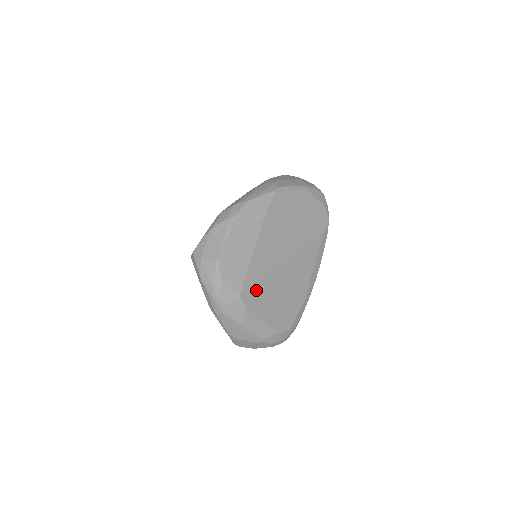
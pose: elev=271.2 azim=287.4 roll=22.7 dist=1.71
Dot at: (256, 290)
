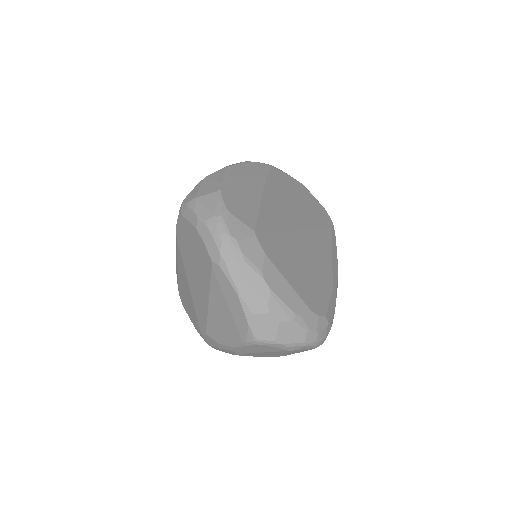
Dot at: (273, 241)
